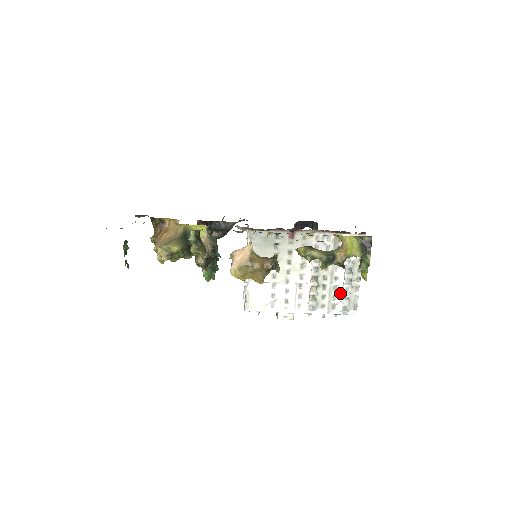
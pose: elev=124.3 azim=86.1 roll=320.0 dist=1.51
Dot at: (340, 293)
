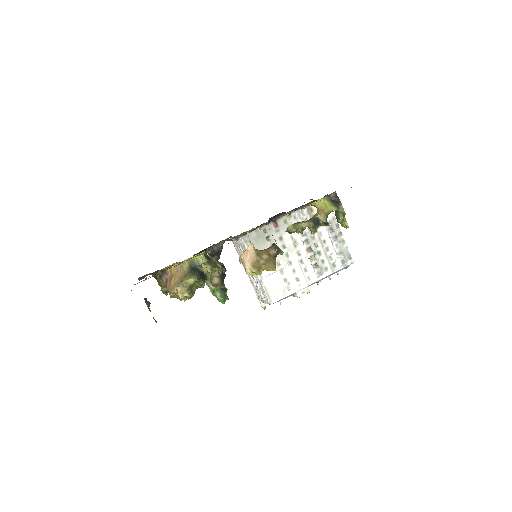
Dot at: (333, 252)
